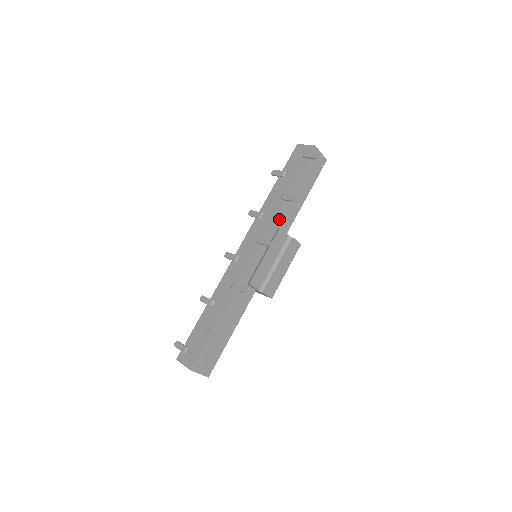
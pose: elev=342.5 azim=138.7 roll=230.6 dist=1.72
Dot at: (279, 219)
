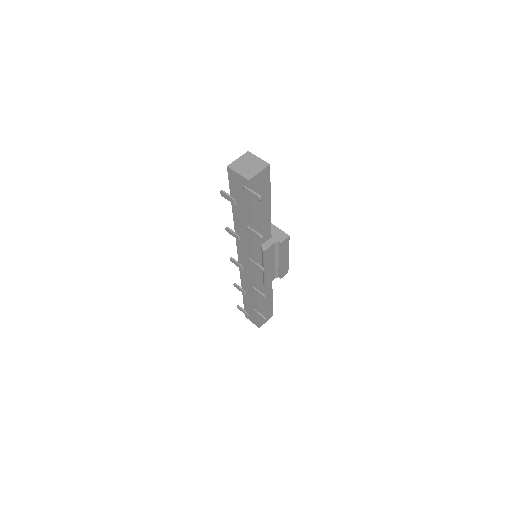
Dot at: (257, 242)
